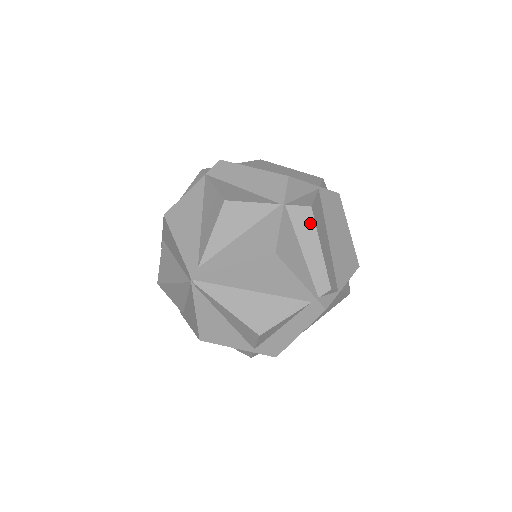
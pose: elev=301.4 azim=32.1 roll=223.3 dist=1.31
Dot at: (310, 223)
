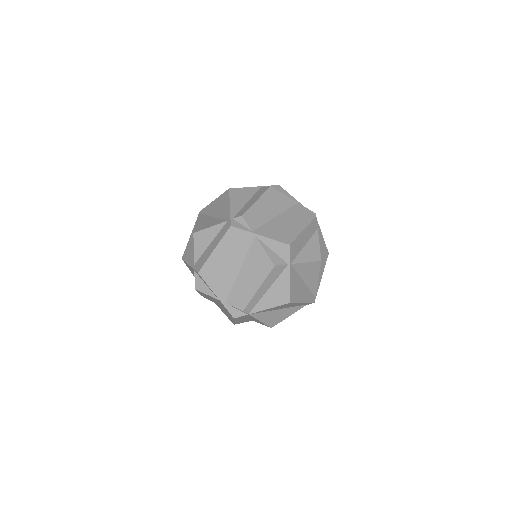
Dot at: (263, 192)
